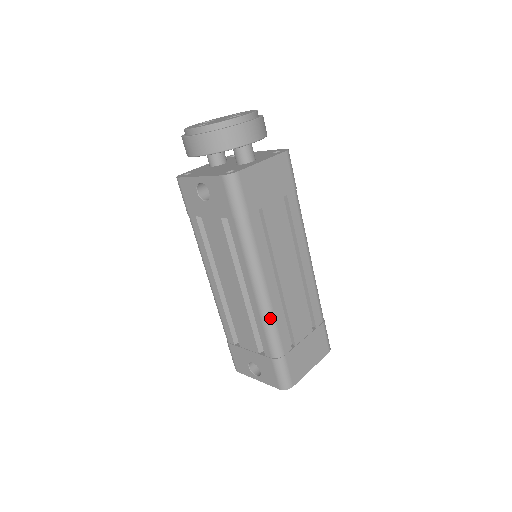
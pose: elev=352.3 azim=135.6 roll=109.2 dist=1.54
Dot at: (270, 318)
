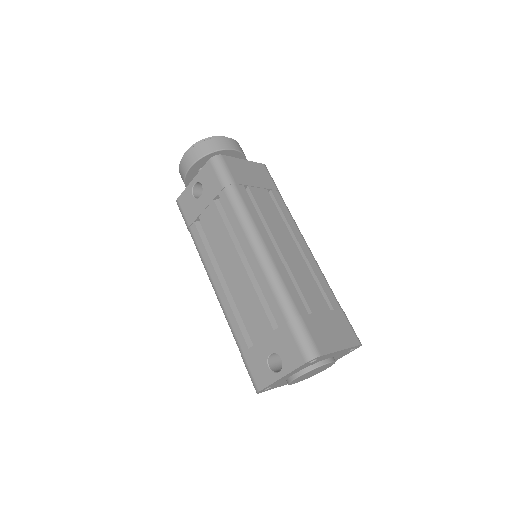
Dot at: (274, 273)
